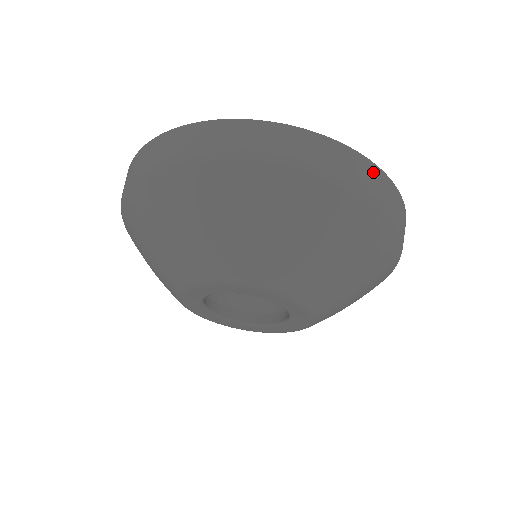
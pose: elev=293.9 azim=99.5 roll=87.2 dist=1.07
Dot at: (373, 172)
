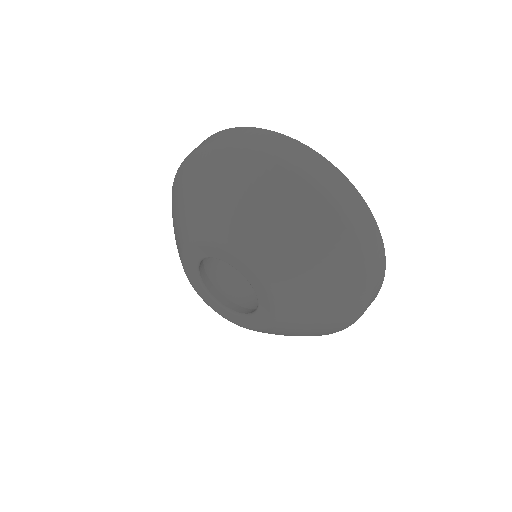
Dot at: (365, 212)
